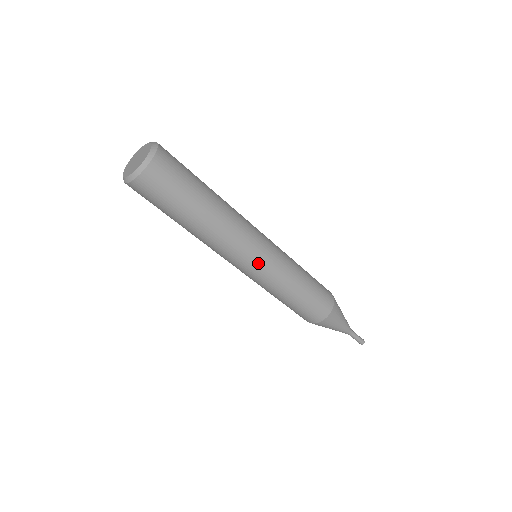
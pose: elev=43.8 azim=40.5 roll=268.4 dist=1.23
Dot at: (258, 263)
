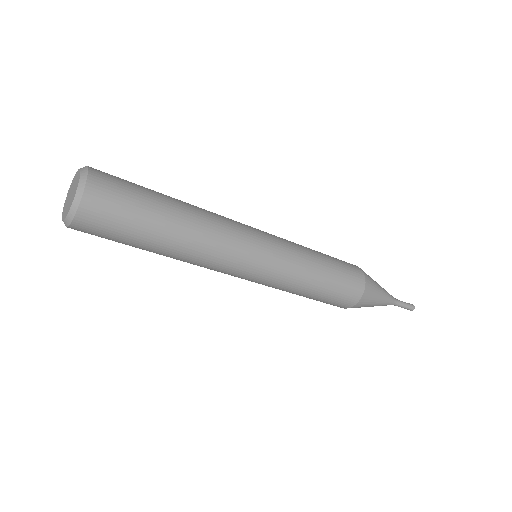
Dot at: (264, 252)
